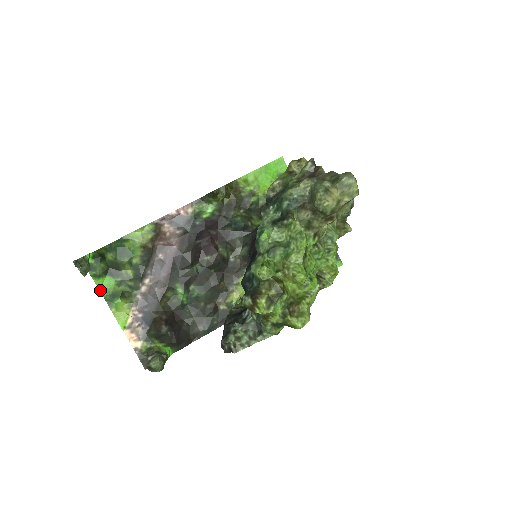
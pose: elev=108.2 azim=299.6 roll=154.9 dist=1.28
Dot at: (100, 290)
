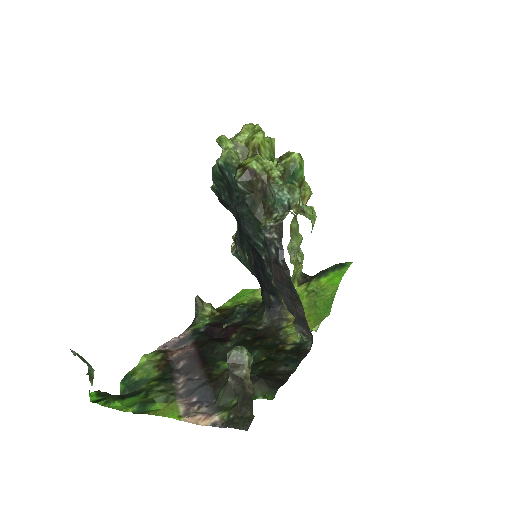
Dot at: occluded
